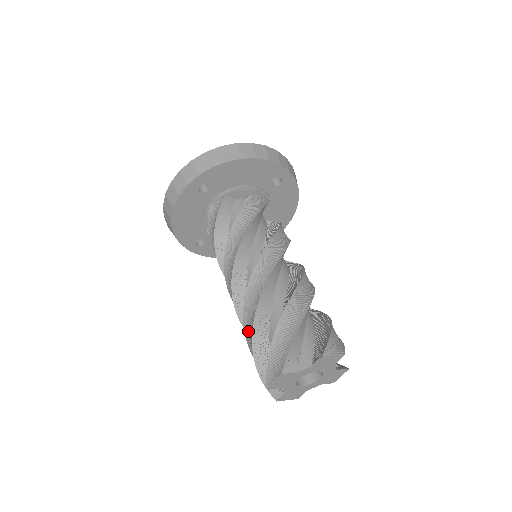
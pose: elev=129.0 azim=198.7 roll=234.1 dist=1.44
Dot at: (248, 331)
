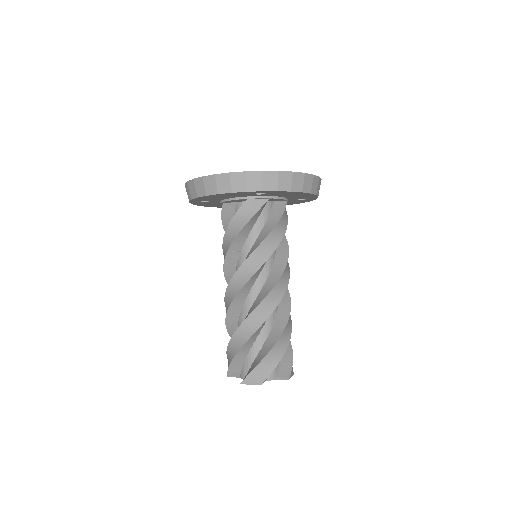
Dot at: occluded
